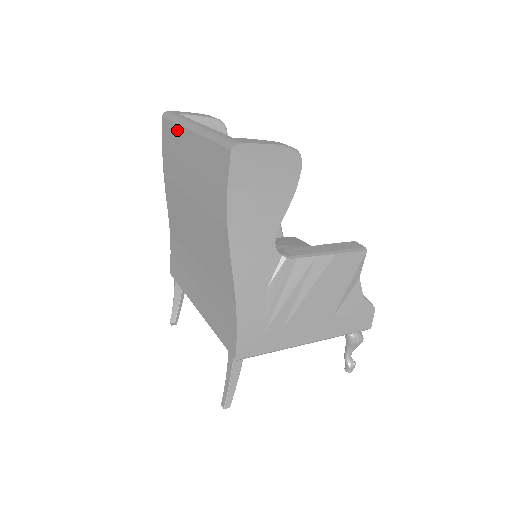
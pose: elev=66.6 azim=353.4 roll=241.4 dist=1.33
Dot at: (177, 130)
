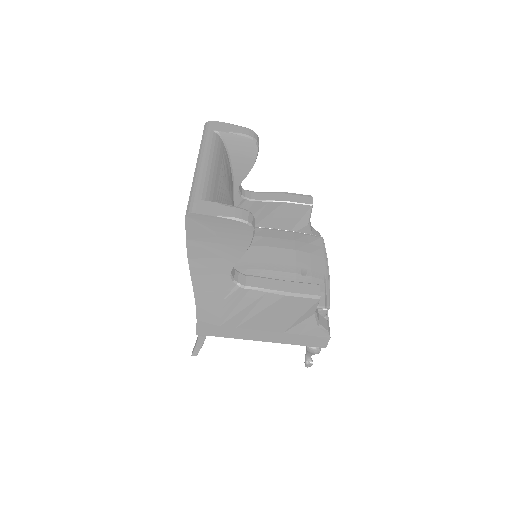
Dot at: occluded
